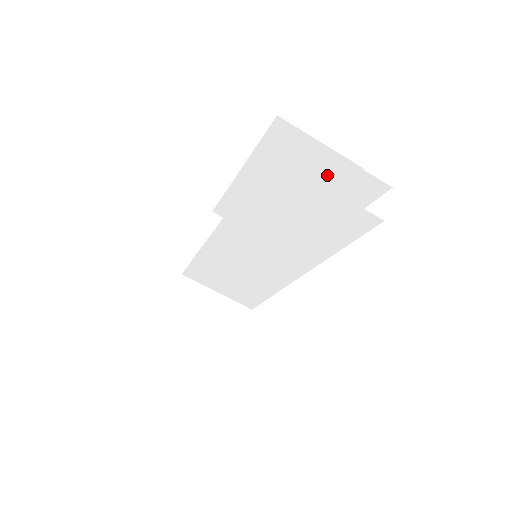
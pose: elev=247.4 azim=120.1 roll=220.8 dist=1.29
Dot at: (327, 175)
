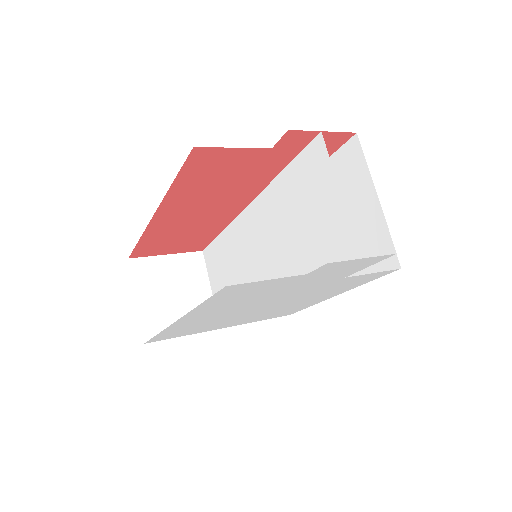
Dot at: (356, 210)
